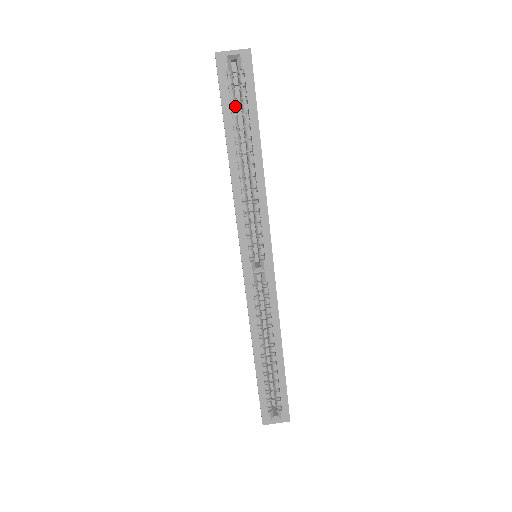
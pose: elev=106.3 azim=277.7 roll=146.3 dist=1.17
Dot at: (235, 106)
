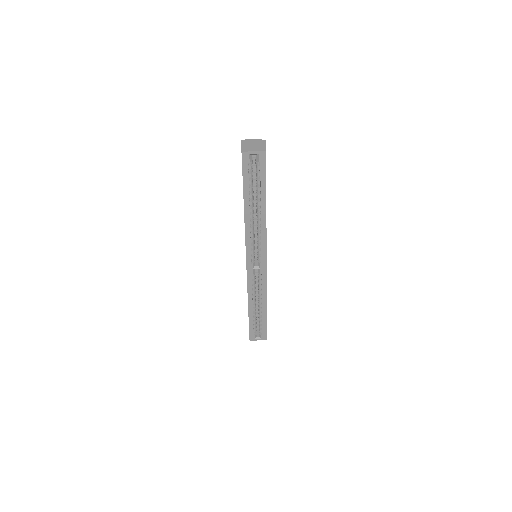
Dot at: (252, 181)
